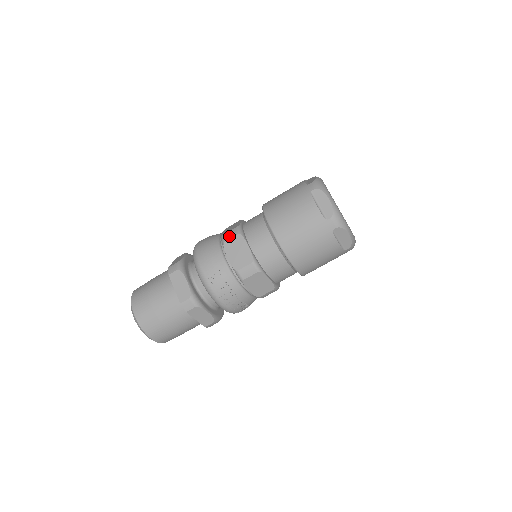
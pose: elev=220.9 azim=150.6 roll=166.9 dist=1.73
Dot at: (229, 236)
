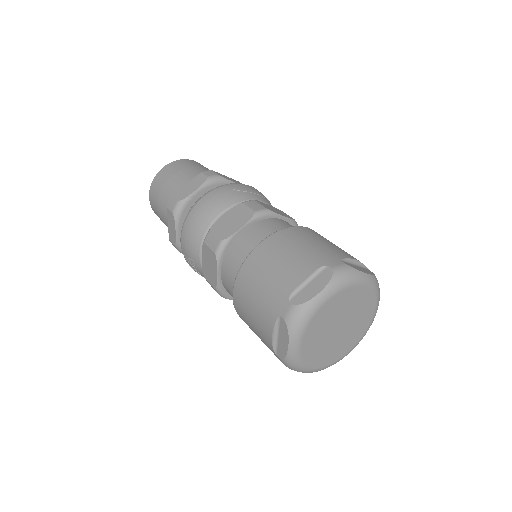
Dot at: (209, 242)
